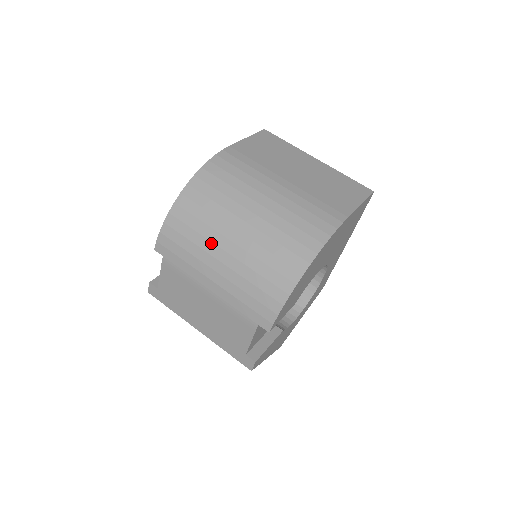
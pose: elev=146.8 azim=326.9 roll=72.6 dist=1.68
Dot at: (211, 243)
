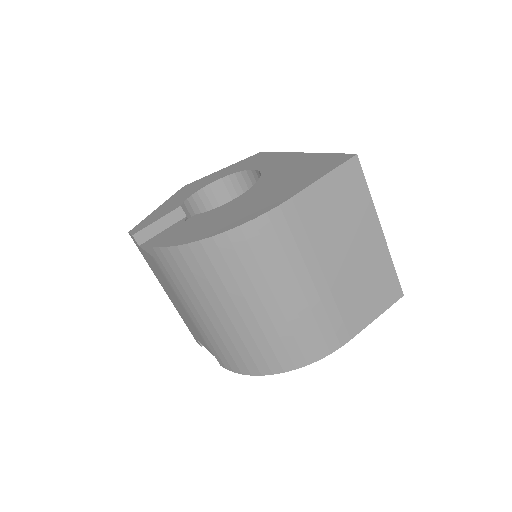
Dot at: (207, 300)
